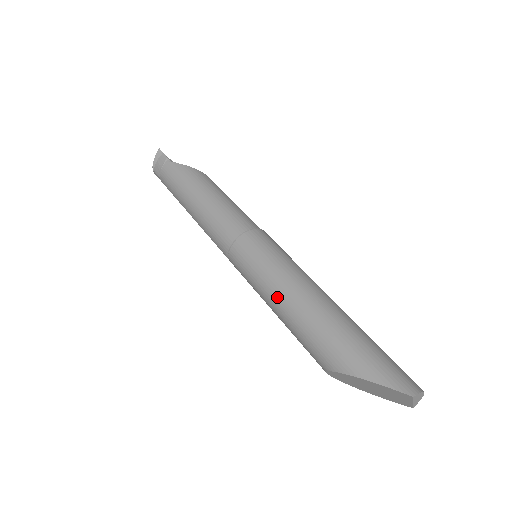
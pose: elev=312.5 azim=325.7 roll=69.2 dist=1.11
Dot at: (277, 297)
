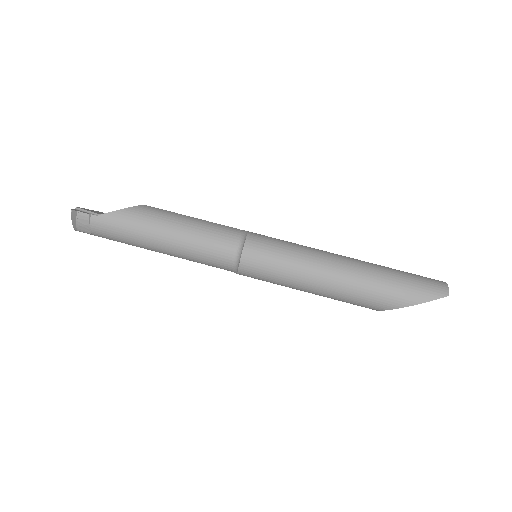
Dot at: (311, 286)
